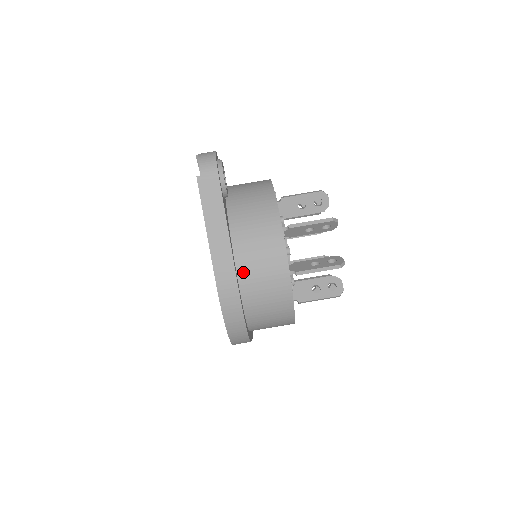
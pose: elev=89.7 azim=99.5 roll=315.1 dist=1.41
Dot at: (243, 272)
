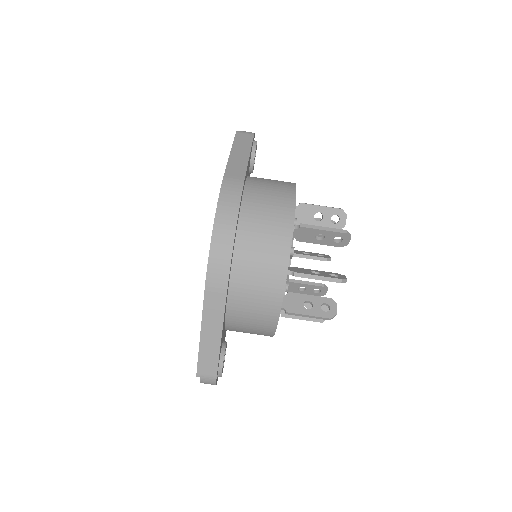
Dot at: (250, 190)
